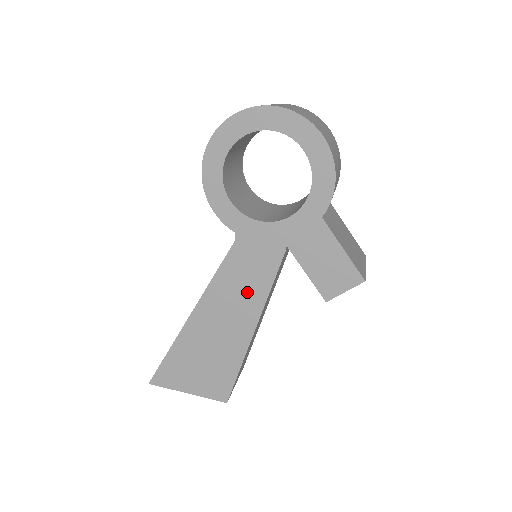
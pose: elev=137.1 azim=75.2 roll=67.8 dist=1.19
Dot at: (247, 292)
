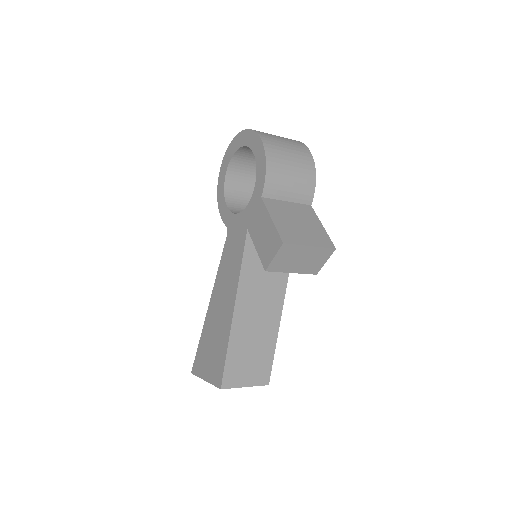
Dot at: (231, 275)
